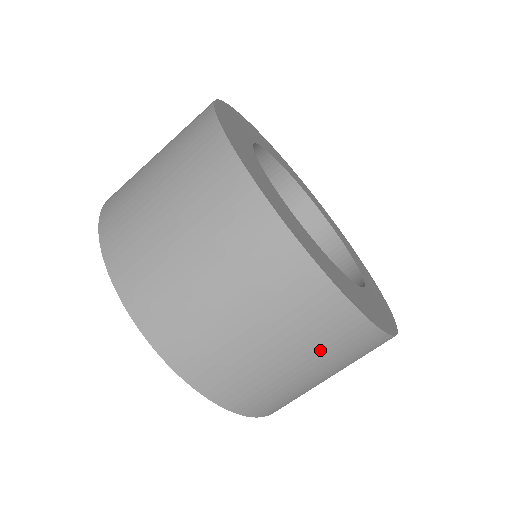
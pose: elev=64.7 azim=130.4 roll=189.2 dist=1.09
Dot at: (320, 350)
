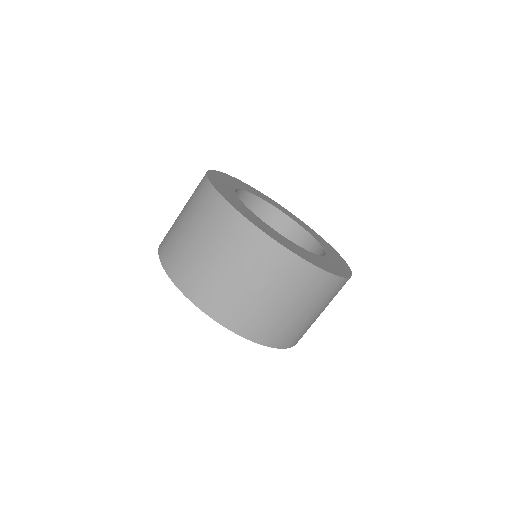
Dot at: (314, 299)
